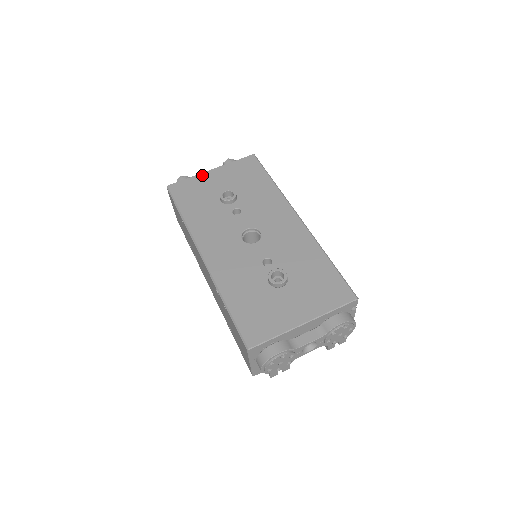
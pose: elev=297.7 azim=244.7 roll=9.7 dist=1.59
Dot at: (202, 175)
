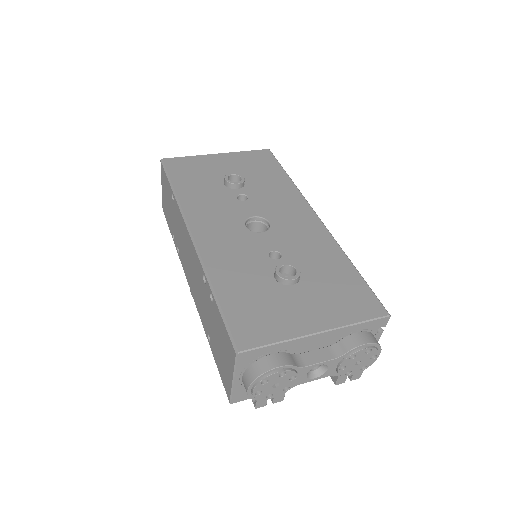
Dot at: (206, 156)
